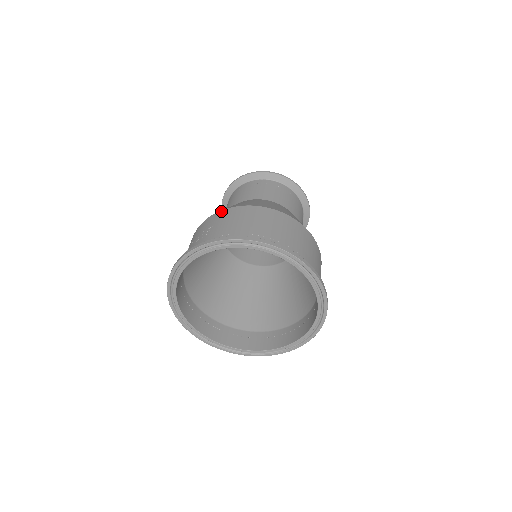
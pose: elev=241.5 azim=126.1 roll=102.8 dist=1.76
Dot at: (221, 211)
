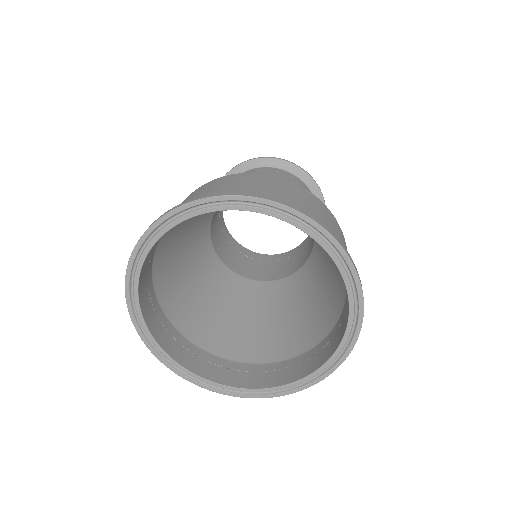
Dot at: occluded
